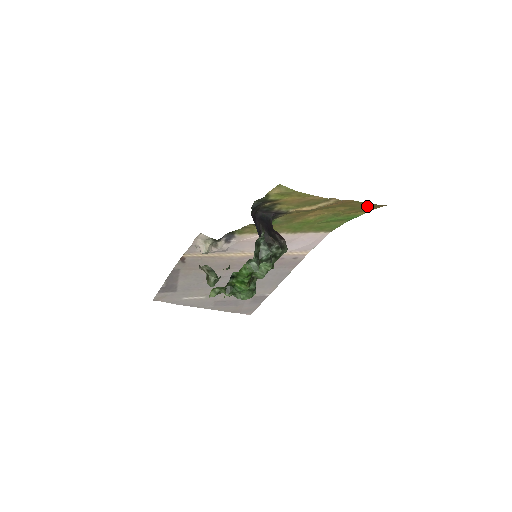
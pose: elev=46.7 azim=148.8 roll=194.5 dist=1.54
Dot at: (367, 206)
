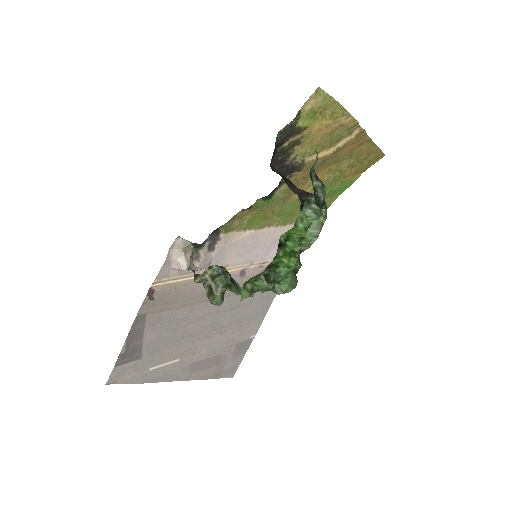
Dot at: (370, 156)
